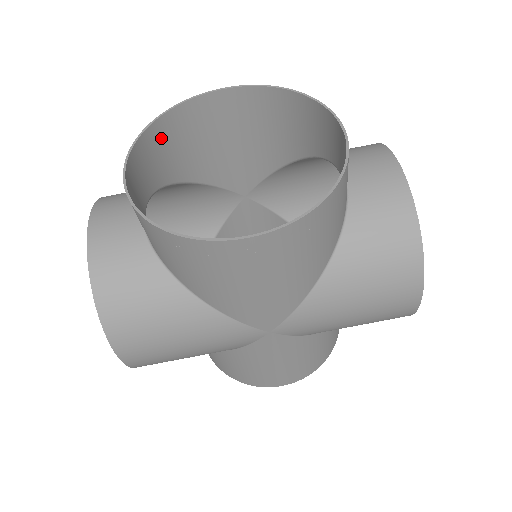
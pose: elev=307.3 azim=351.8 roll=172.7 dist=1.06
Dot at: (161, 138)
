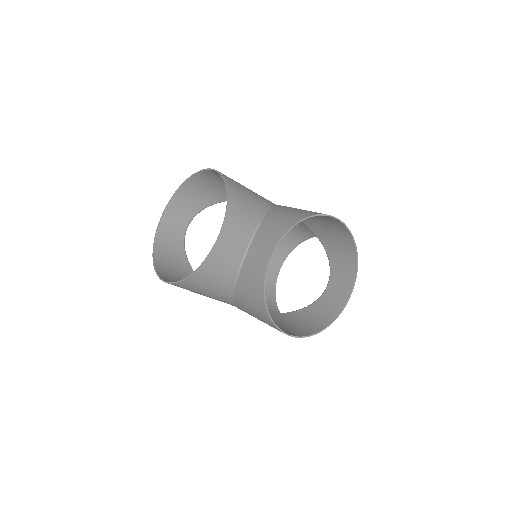
Dot at: (293, 219)
